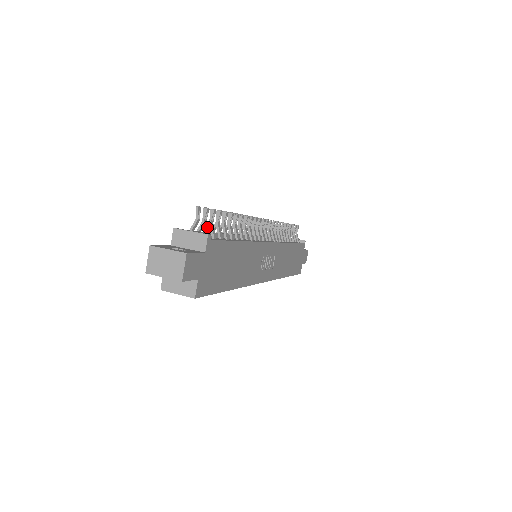
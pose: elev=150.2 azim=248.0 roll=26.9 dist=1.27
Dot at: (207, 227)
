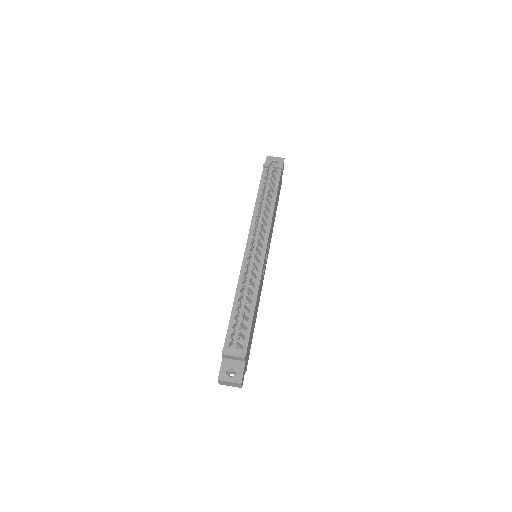
Dot at: occluded
